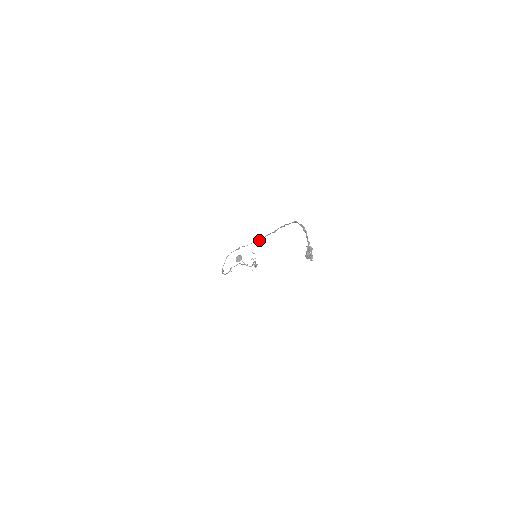
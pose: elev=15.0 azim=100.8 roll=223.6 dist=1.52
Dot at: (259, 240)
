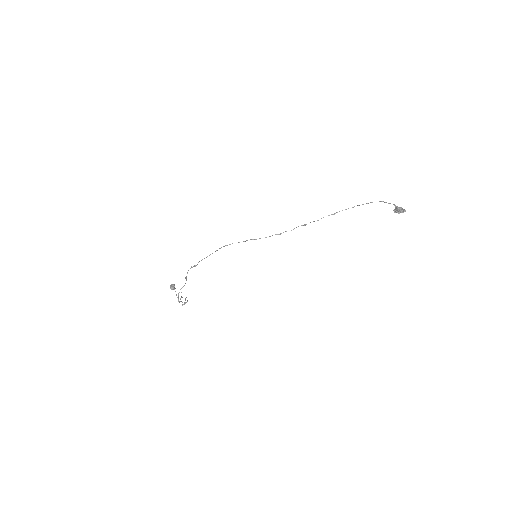
Dot at: occluded
